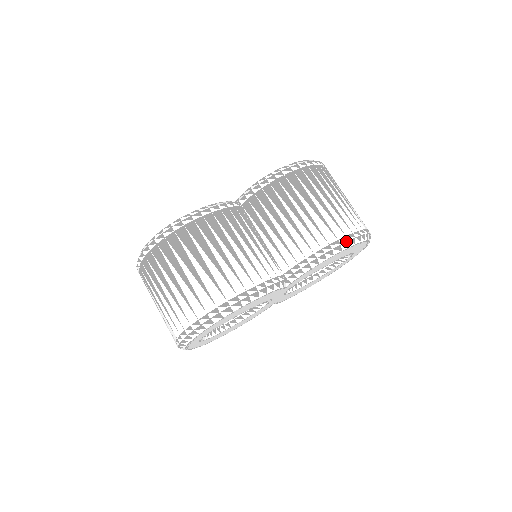
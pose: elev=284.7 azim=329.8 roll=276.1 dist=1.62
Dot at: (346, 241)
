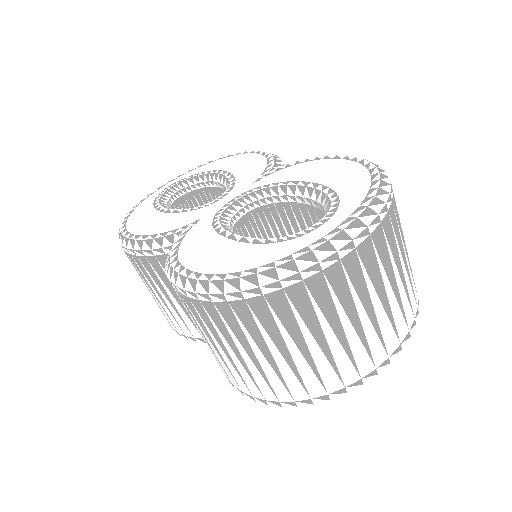
Dot at: occluded
